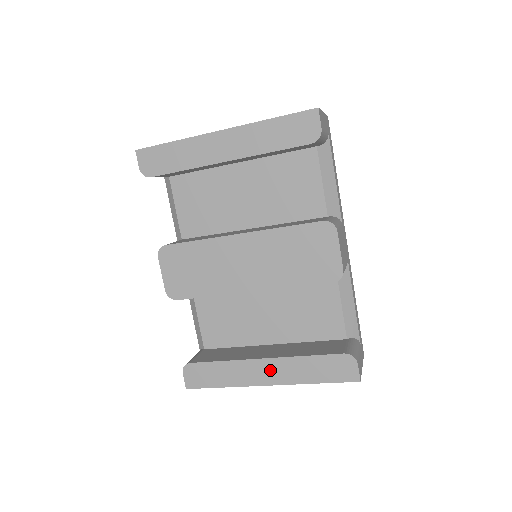
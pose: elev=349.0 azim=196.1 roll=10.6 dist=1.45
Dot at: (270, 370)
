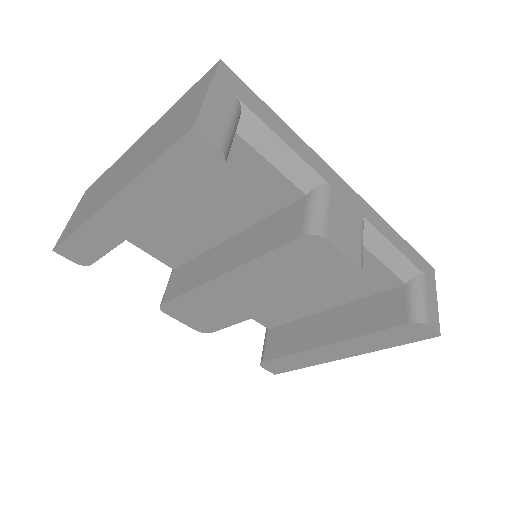
Dot at: (340, 350)
